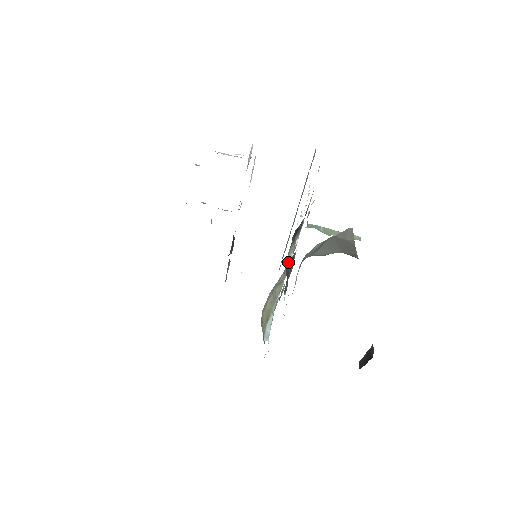
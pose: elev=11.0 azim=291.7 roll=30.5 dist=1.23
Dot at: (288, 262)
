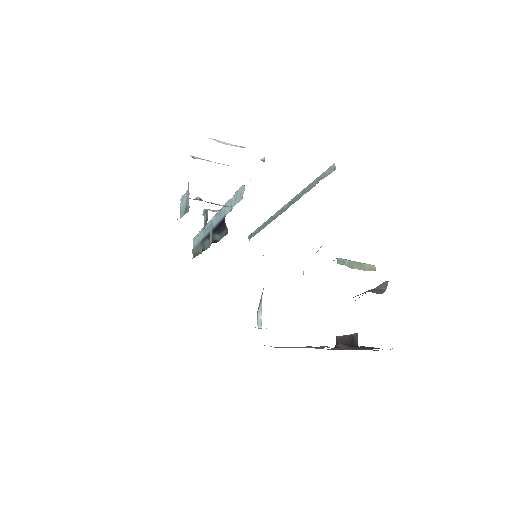
Dot at: occluded
